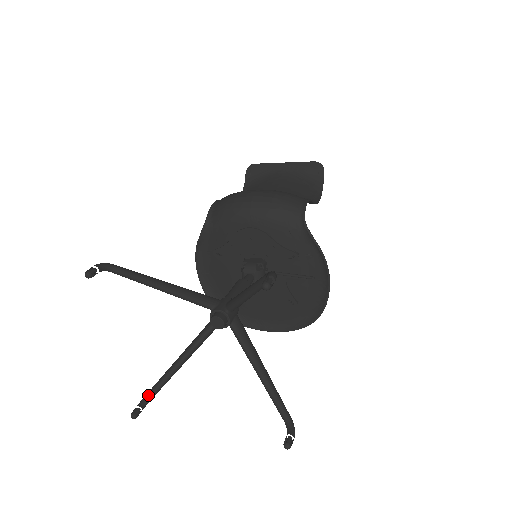
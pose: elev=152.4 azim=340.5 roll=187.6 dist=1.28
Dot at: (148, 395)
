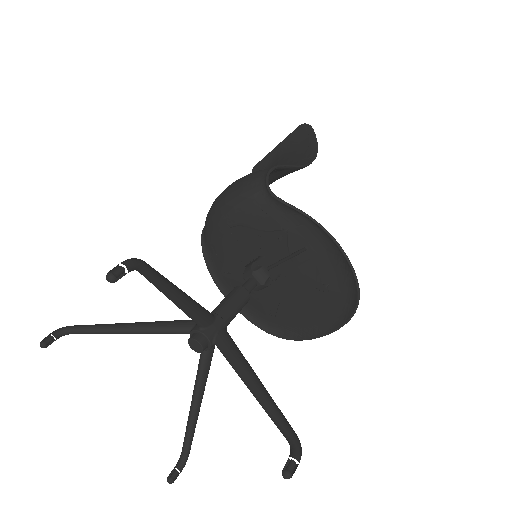
Dot at: (182, 452)
